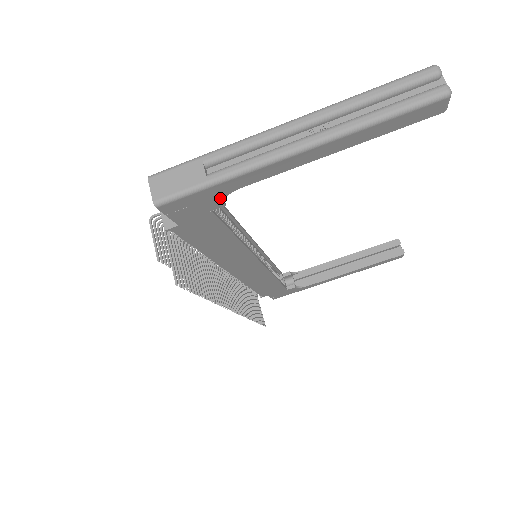
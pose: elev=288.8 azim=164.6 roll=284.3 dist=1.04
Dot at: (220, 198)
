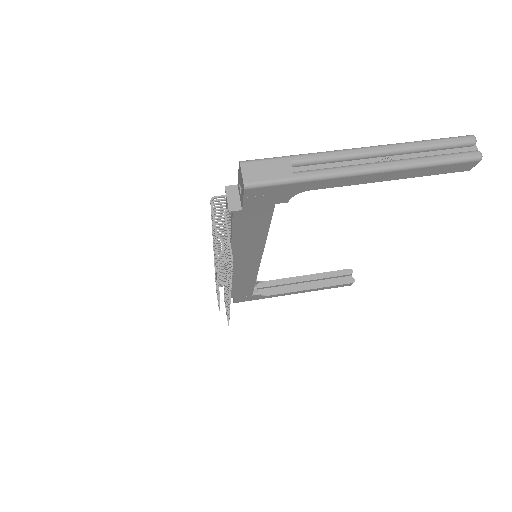
Dot at: (291, 194)
